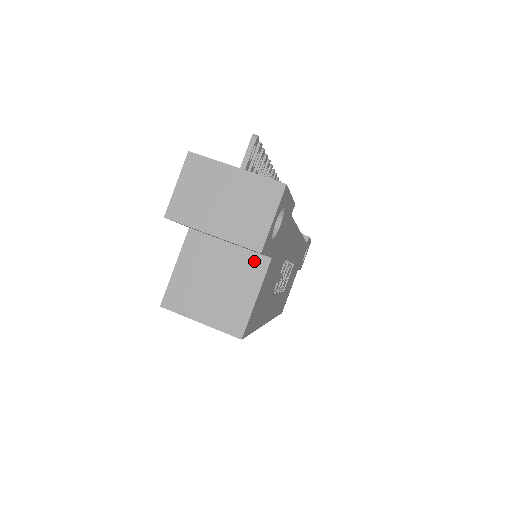
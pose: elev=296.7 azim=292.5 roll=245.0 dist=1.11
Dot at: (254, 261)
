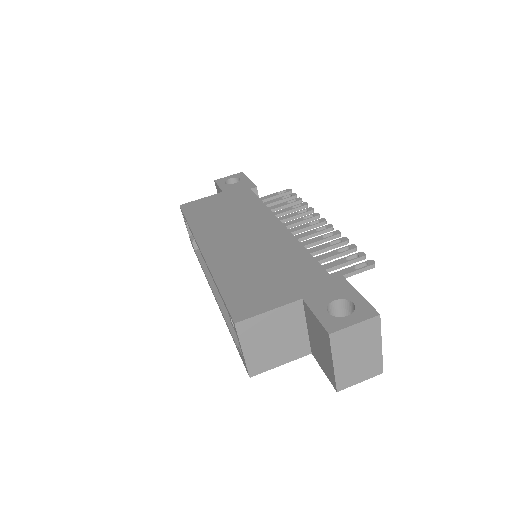
Dot at: (304, 347)
